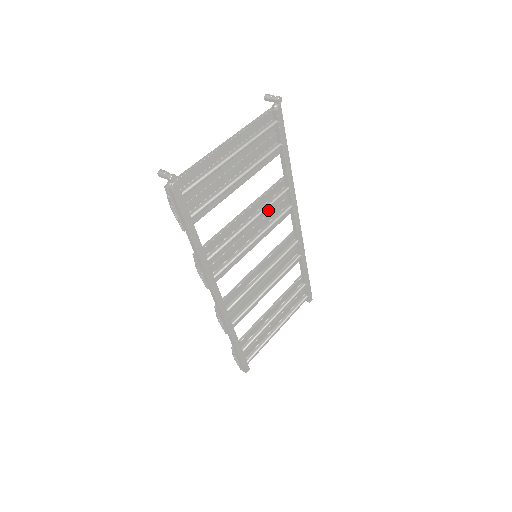
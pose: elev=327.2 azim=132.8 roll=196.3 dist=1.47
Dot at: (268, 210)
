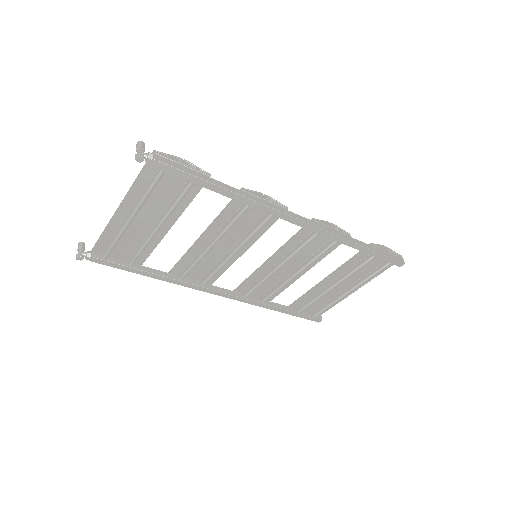
Dot at: (238, 225)
